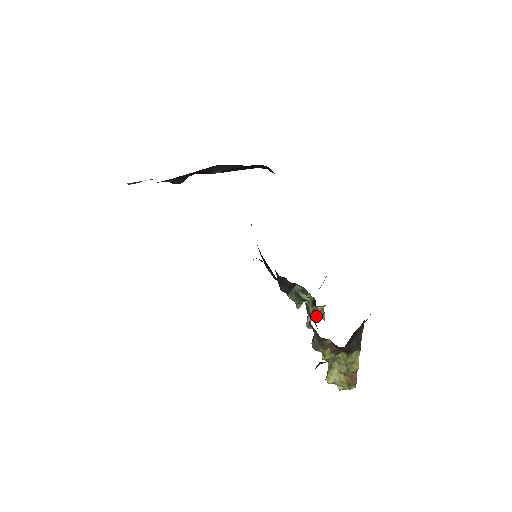
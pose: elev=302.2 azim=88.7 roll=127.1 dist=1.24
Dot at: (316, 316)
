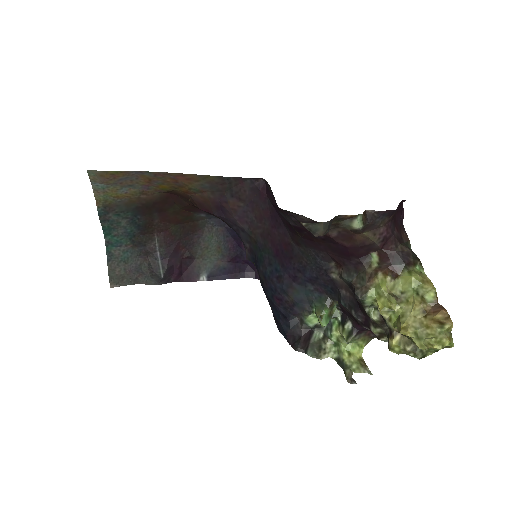
Dot at: (356, 370)
